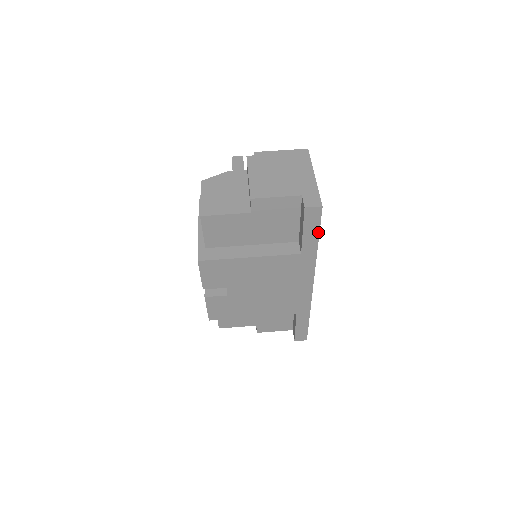
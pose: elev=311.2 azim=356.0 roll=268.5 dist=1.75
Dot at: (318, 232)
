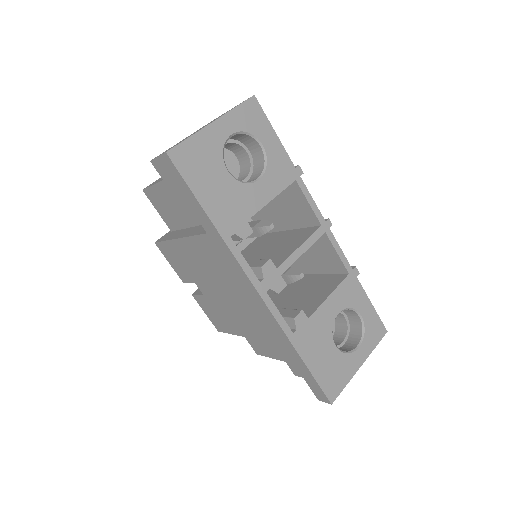
Dot at: (194, 195)
